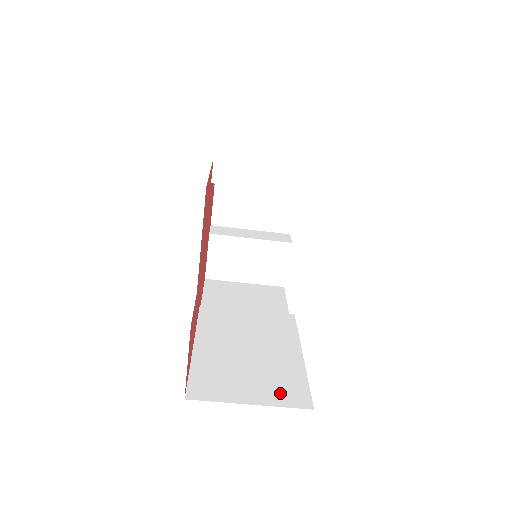
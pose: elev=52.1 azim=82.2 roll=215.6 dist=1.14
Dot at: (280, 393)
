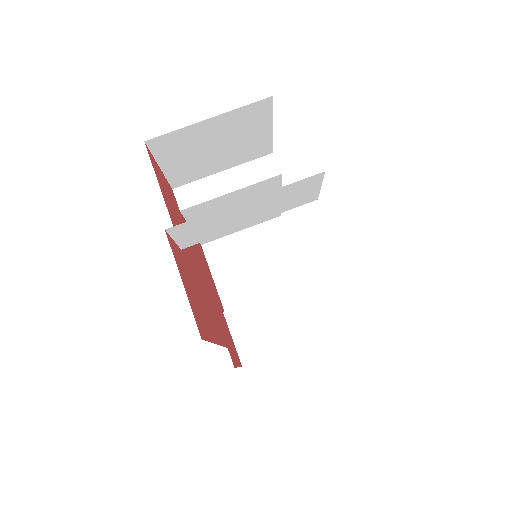
Dot at: occluded
